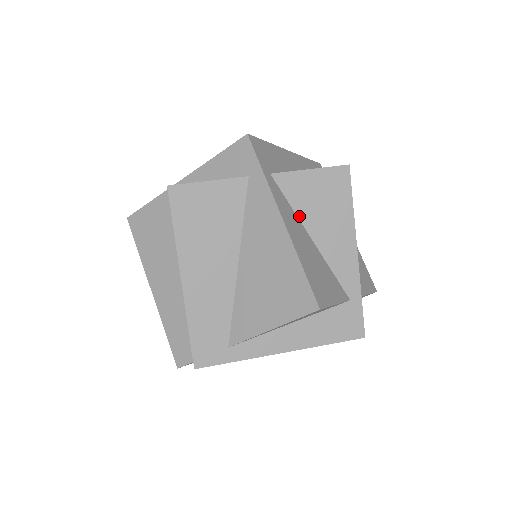
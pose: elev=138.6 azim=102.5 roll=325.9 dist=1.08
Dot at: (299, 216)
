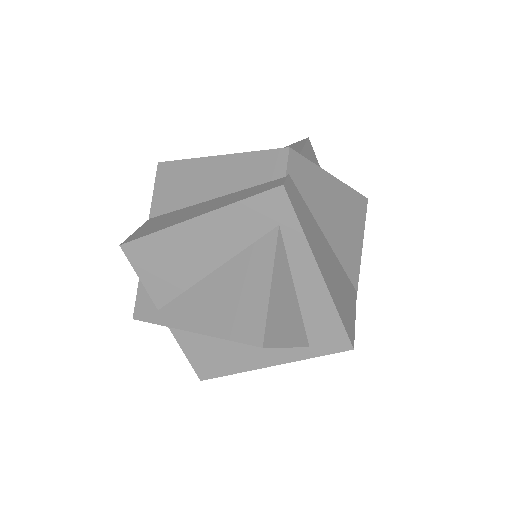
Dot at: occluded
